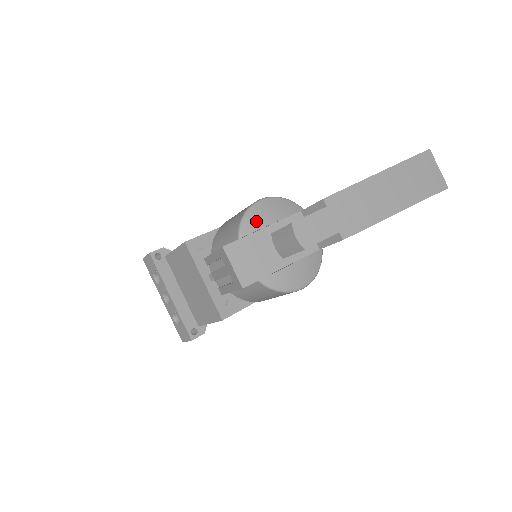
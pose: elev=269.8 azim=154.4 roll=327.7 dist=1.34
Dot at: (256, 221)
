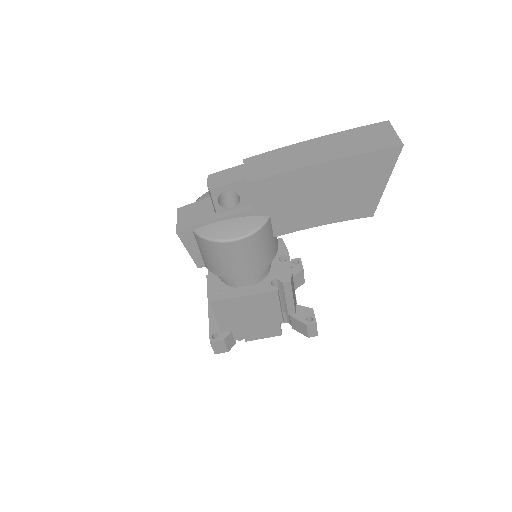
Dot at: occluded
